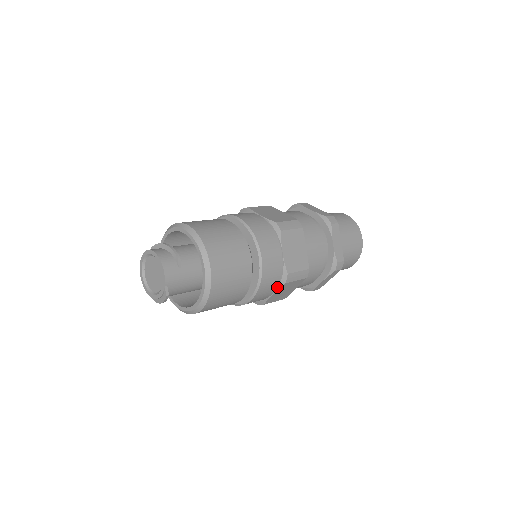
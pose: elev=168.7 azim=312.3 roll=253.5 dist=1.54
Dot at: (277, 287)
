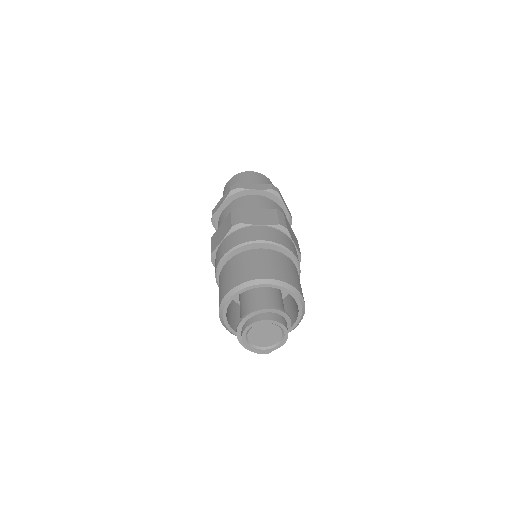
Dot at: occluded
